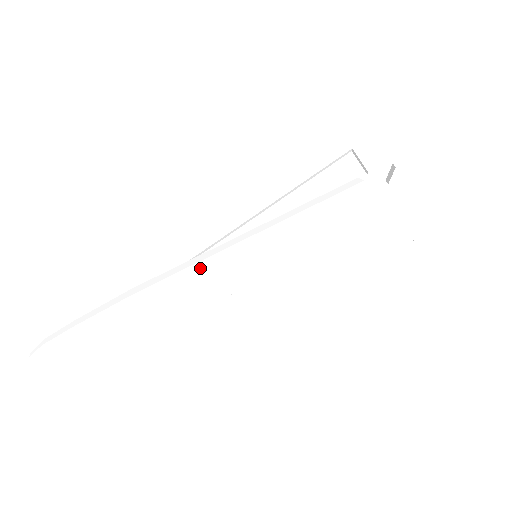
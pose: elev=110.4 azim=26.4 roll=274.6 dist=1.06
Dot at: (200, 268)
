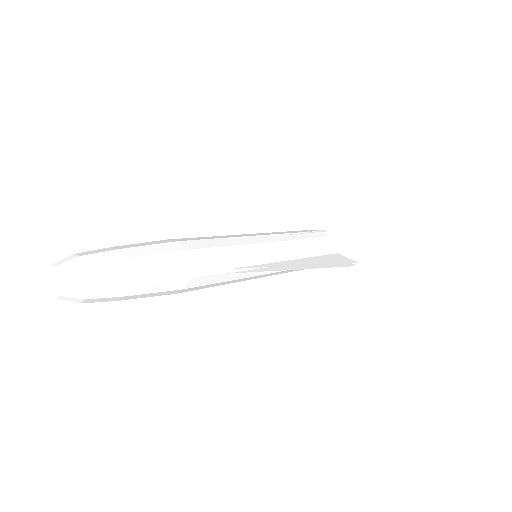
Dot at: (225, 236)
